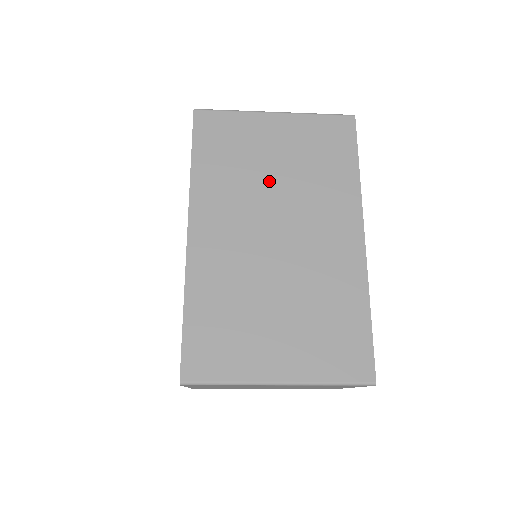
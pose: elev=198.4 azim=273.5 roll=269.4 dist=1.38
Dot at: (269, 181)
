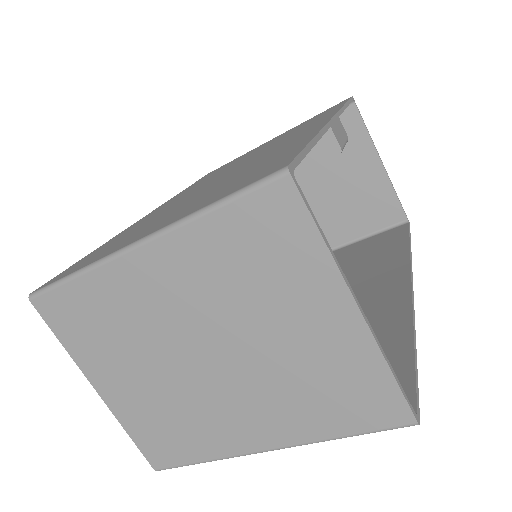
Dot at: occluded
